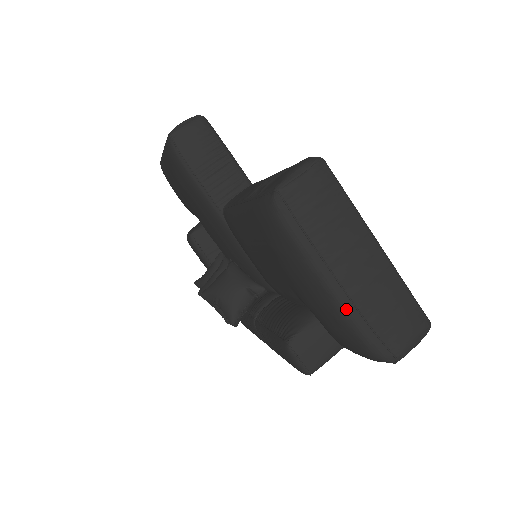
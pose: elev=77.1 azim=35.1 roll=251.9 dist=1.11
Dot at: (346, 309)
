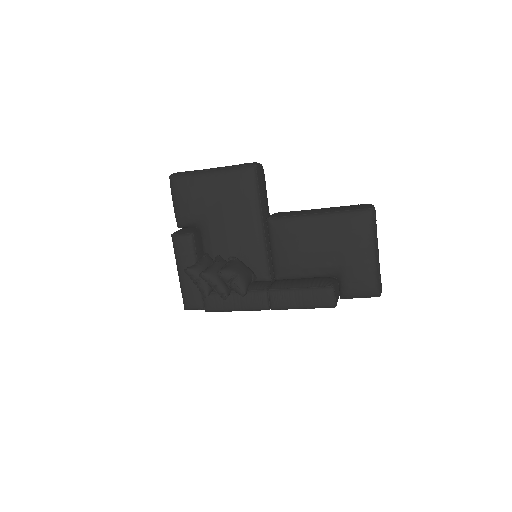
Dot at: (377, 266)
